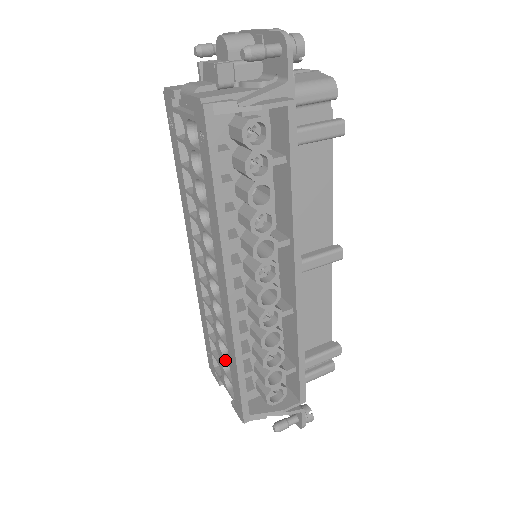
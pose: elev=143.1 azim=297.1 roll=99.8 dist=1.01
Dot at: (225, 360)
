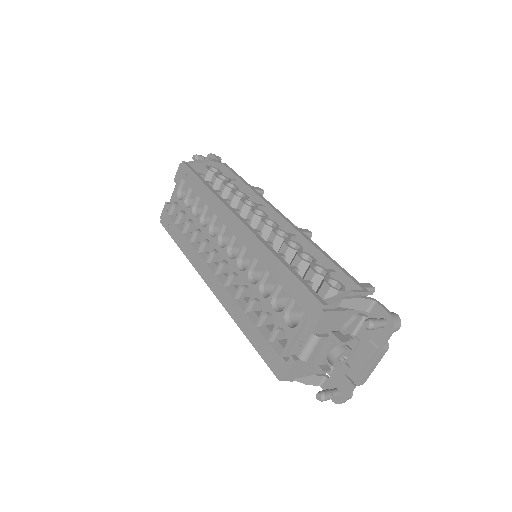
Dot at: (273, 292)
